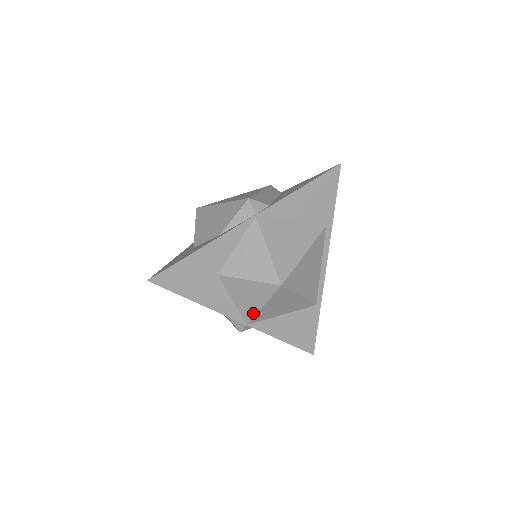
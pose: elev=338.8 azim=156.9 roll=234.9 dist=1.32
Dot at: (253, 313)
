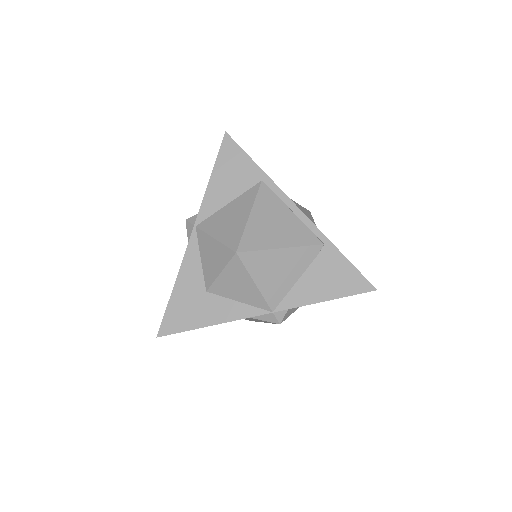
Dot at: (260, 297)
